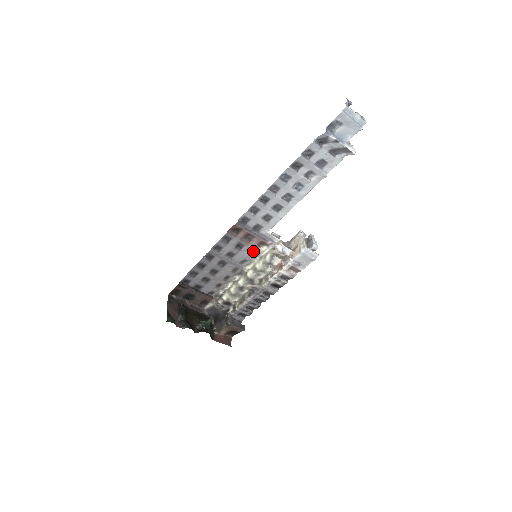
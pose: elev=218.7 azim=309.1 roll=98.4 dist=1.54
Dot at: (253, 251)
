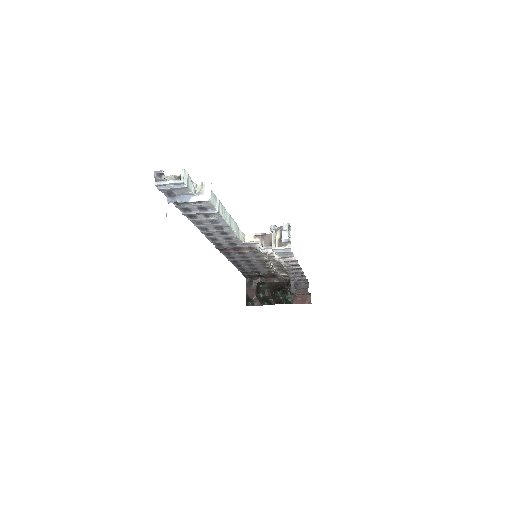
Dot at: (254, 251)
